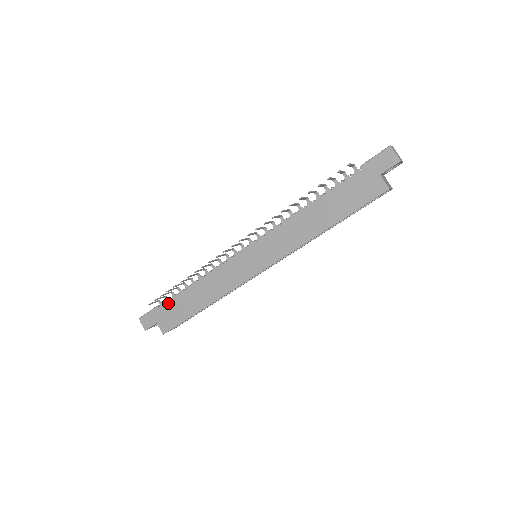
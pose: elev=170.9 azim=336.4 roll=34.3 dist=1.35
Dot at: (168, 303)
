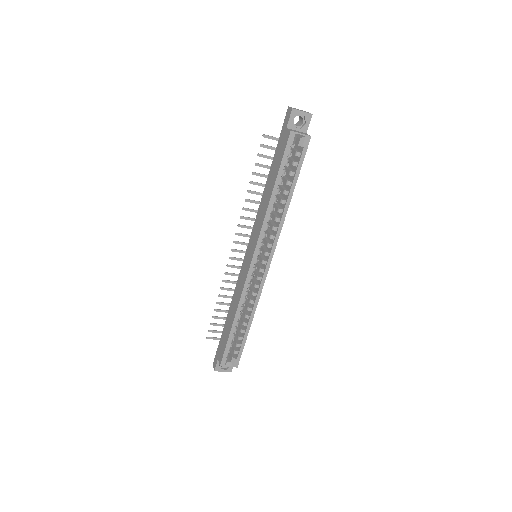
Dot at: (222, 335)
